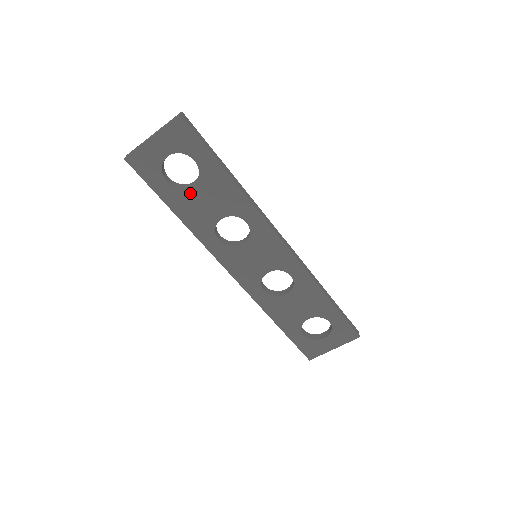
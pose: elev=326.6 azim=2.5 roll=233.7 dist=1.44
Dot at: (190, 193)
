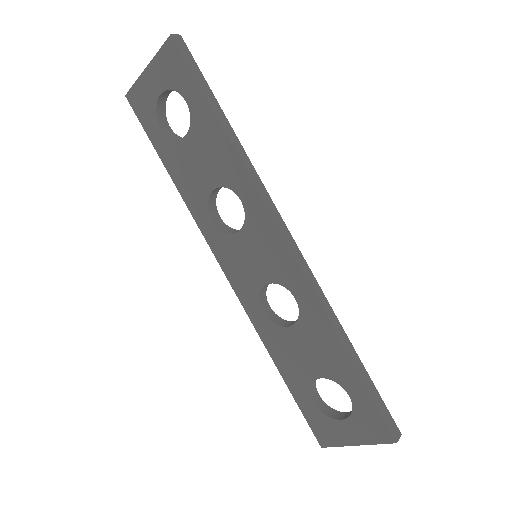
Dot at: (183, 147)
